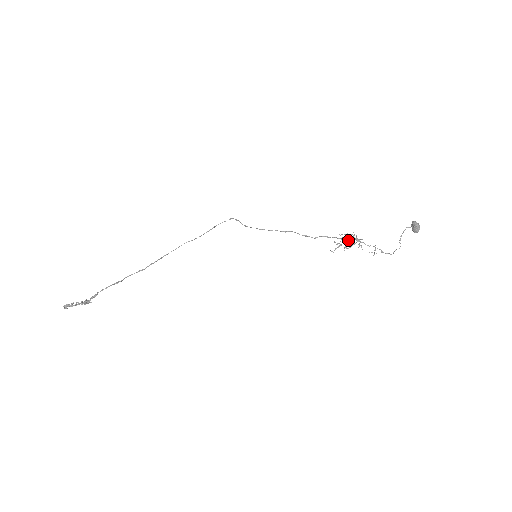
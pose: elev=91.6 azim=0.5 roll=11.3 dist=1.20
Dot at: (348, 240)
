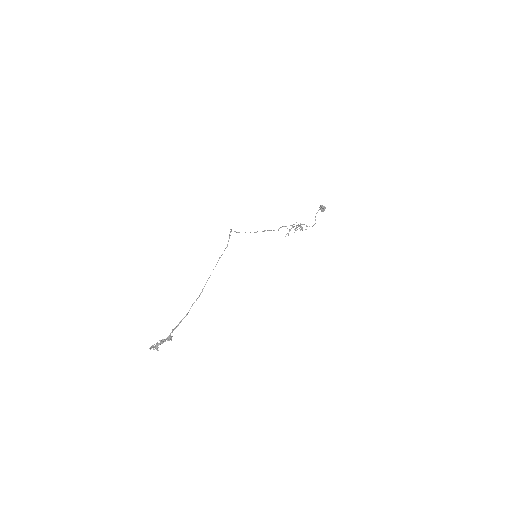
Dot at: (300, 229)
